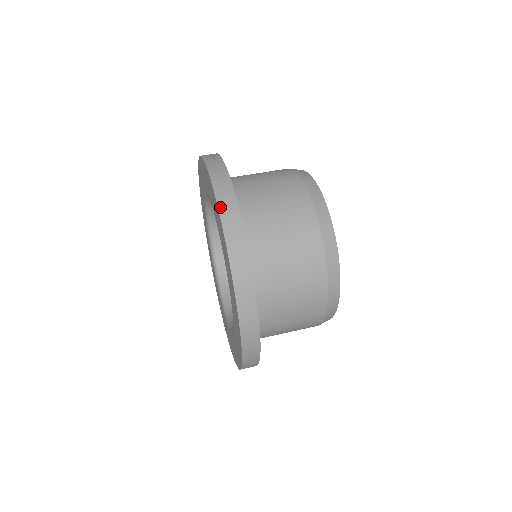
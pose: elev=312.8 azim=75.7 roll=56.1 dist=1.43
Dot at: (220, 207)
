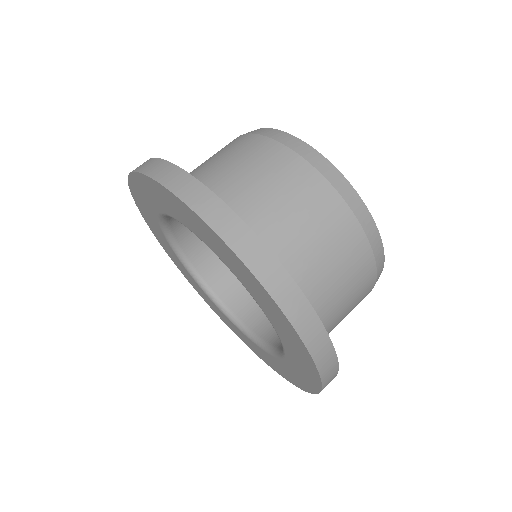
Dot at: (320, 369)
